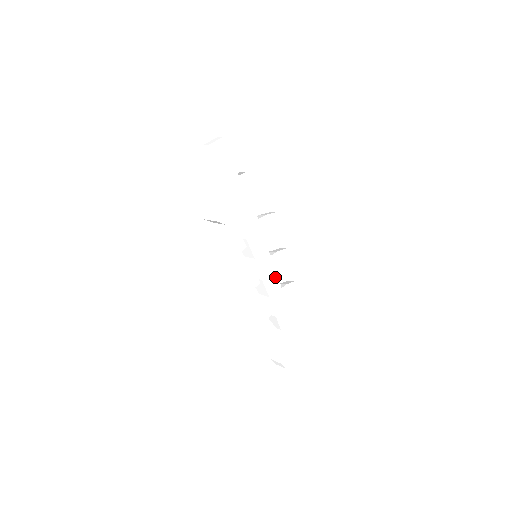
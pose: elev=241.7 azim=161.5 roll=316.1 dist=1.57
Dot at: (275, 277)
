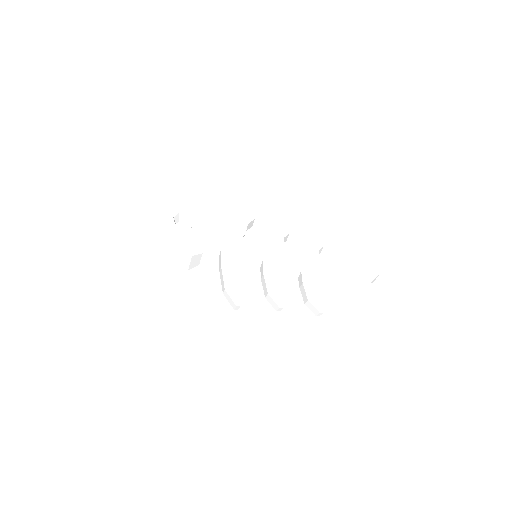
Dot at: (286, 253)
